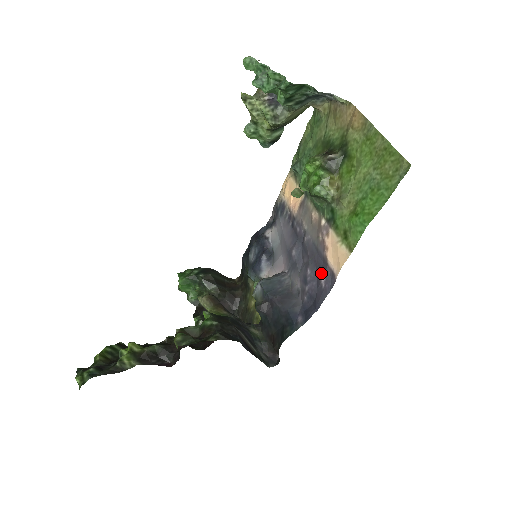
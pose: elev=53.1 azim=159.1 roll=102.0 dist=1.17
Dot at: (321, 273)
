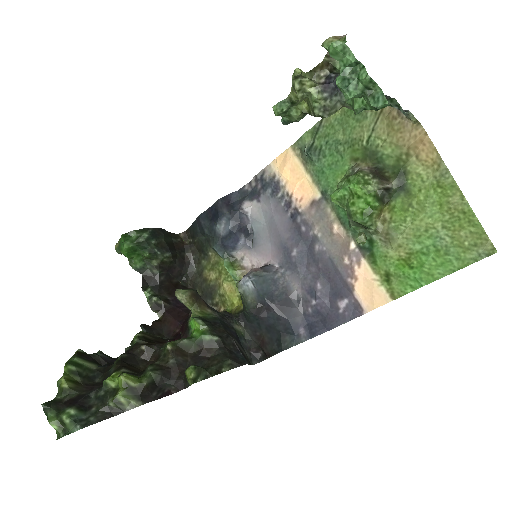
Dot at: (339, 296)
